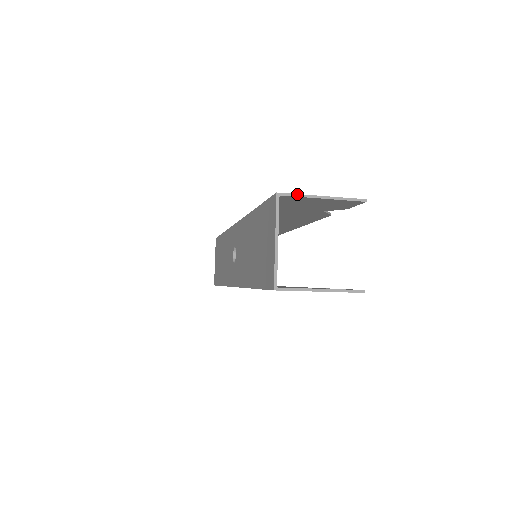
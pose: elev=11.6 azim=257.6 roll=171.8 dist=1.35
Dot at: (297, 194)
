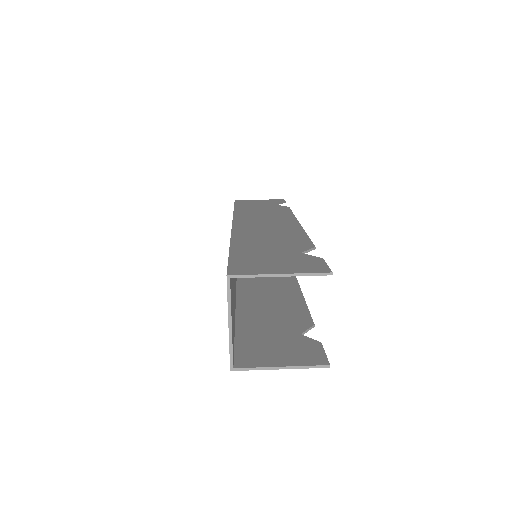
Dot at: (250, 275)
